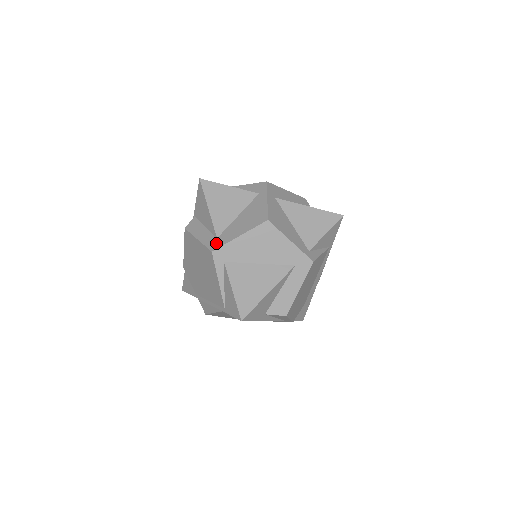
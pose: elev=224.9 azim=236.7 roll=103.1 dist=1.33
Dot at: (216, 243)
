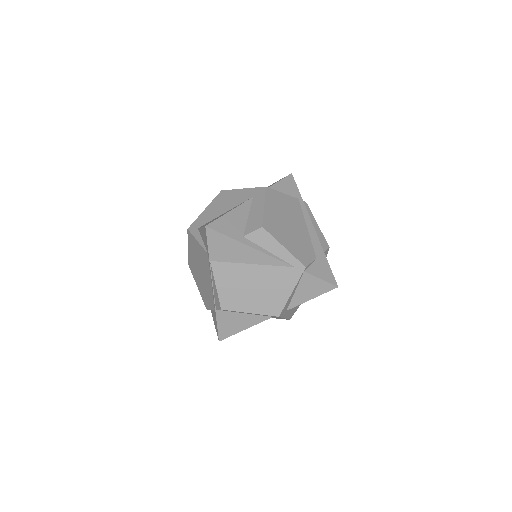
Dot at: occluded
